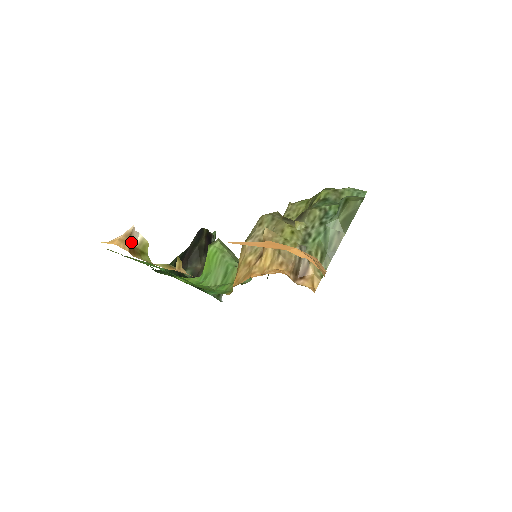
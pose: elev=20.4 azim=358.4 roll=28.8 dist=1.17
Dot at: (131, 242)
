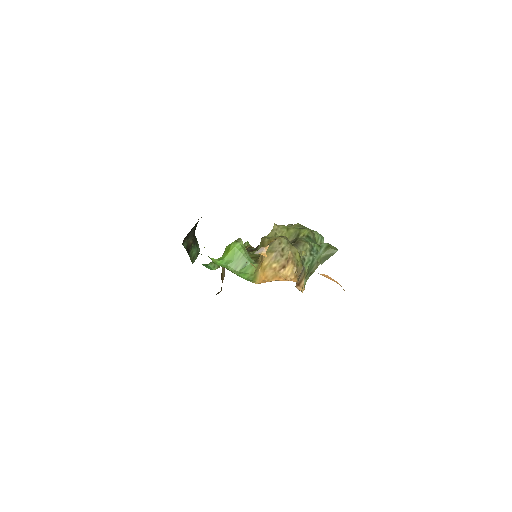
Dot at: occluded
